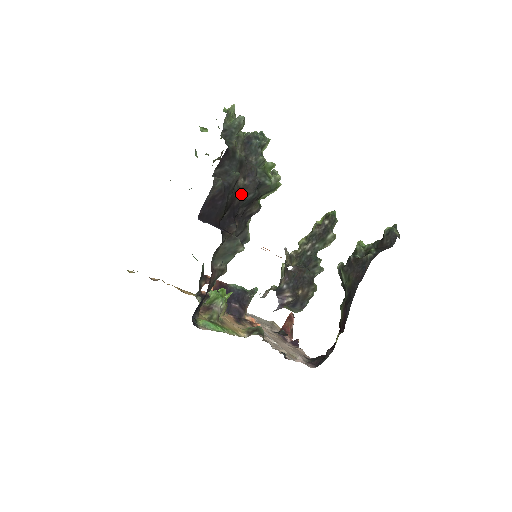
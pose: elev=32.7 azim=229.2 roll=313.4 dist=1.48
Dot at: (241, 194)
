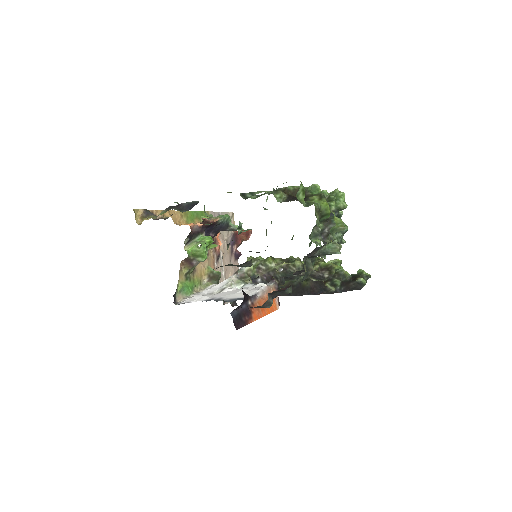
Dot at: occluded
